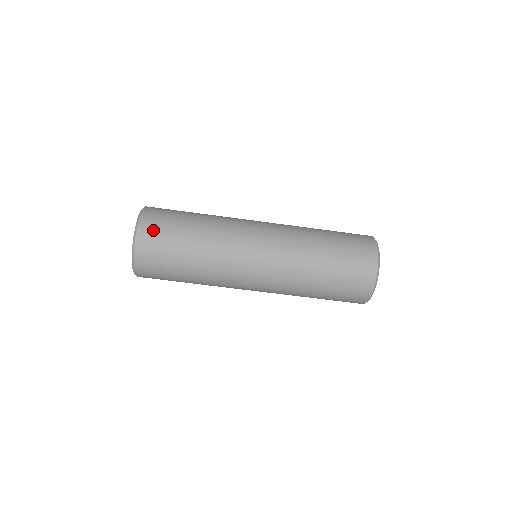
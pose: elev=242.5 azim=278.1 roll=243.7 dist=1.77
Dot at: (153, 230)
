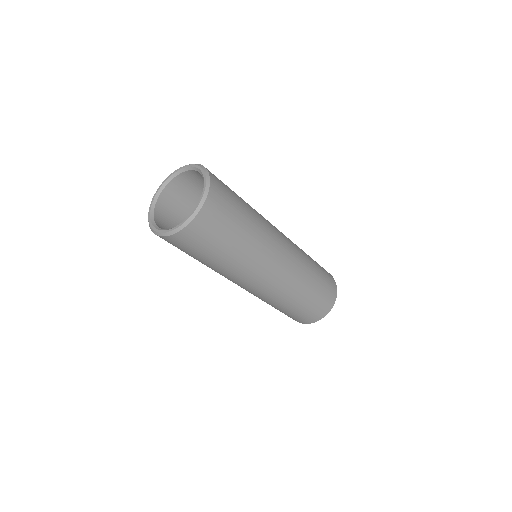
Dot at: (211, 221)
